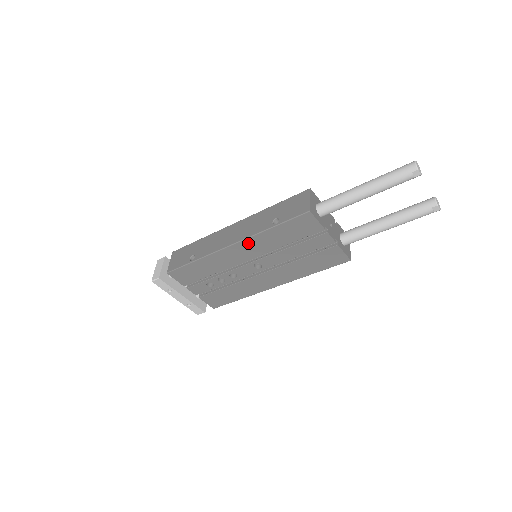
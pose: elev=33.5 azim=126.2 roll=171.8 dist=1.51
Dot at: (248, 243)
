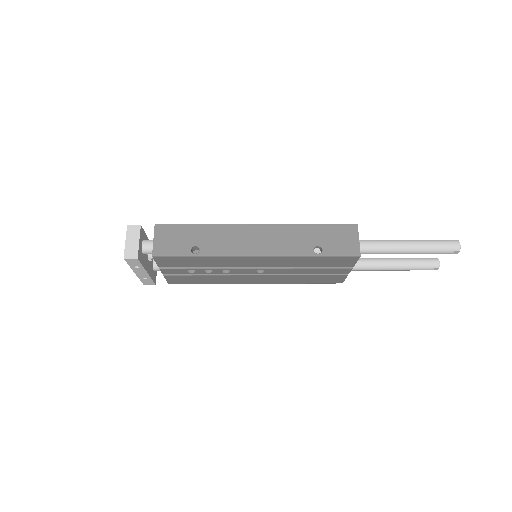
Dot at: (275, 259)
